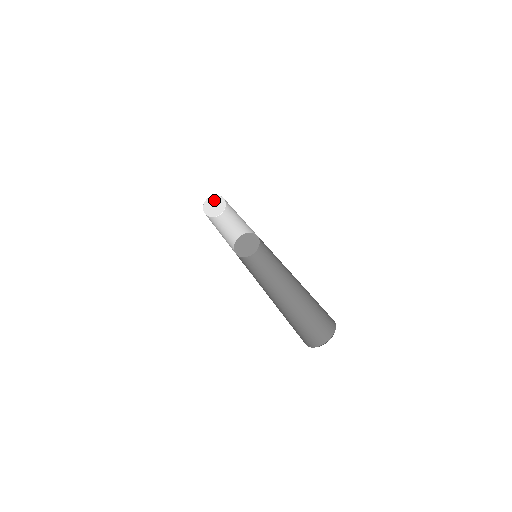
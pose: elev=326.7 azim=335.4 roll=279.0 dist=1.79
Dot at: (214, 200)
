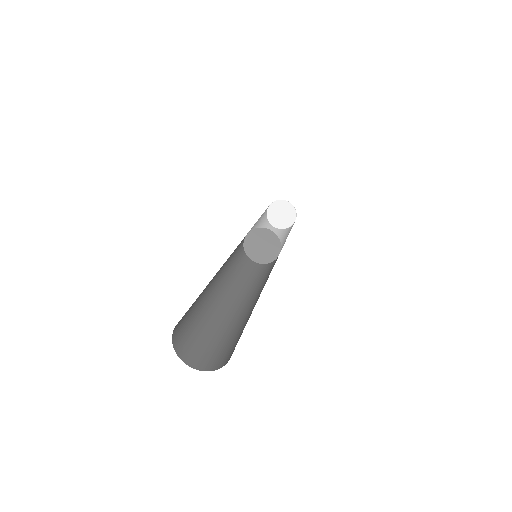
Dot at: (288, 210)
